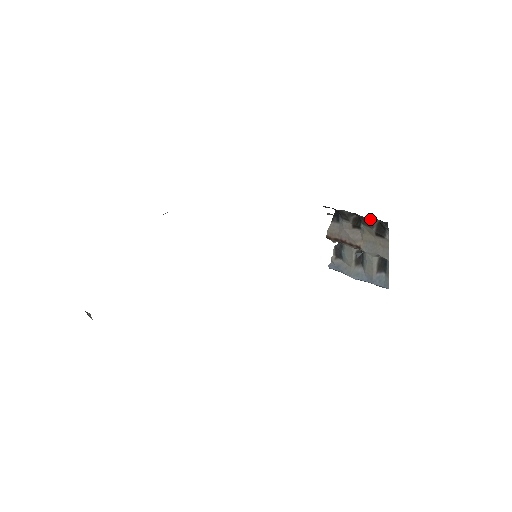
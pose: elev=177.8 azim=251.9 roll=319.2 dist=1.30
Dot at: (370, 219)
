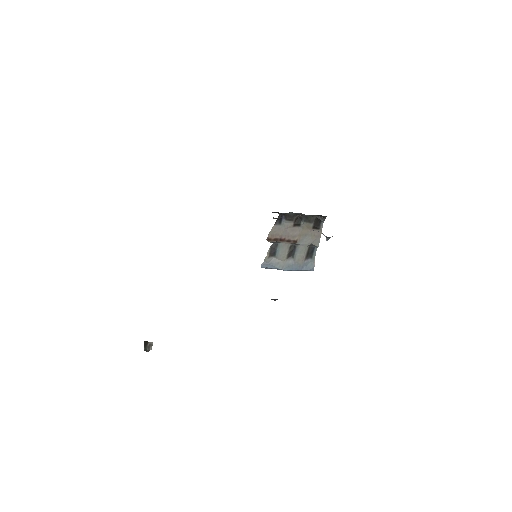
Dot at: (312, 216)
